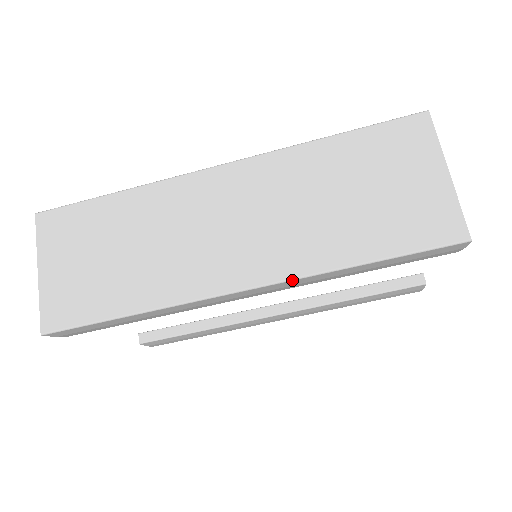
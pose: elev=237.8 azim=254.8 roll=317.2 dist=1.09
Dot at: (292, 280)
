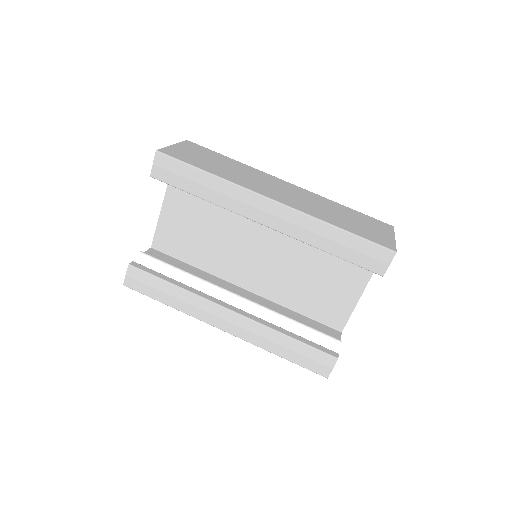
Dot at: (301, 212)
